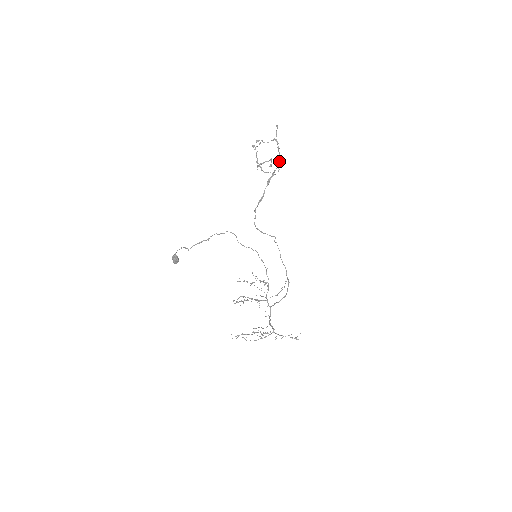
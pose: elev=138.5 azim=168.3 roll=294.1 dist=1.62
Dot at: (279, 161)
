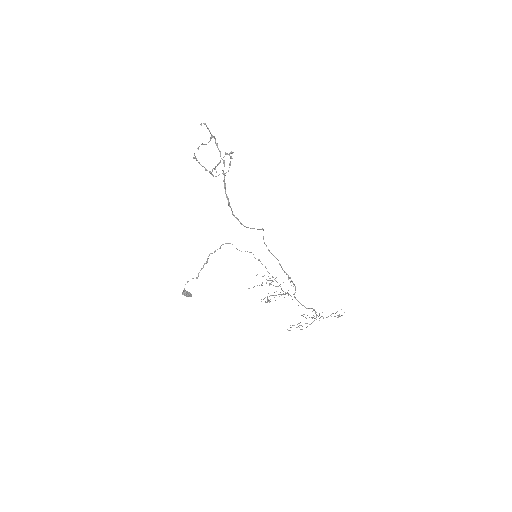
Dot at: (221, 158)
